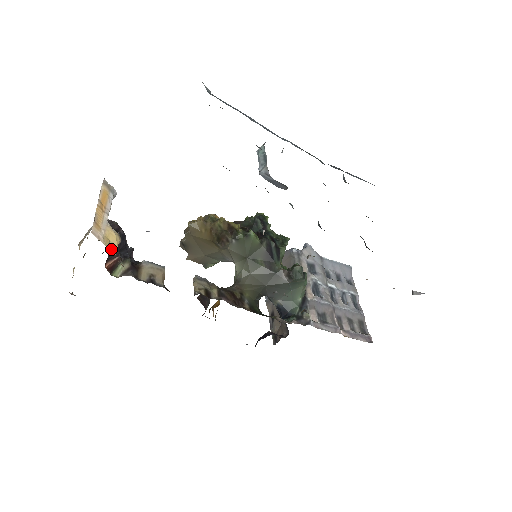
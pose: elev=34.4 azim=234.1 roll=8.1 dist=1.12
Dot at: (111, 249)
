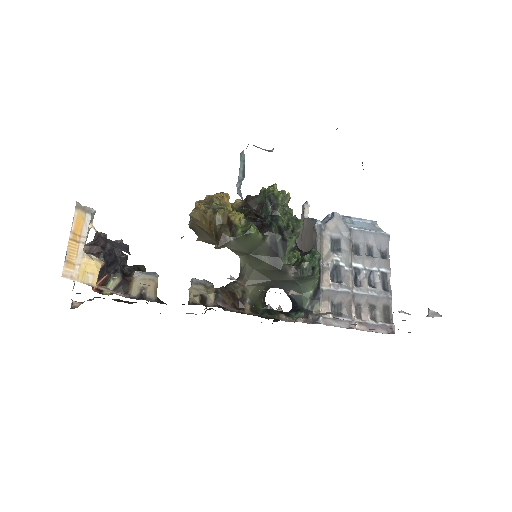
Dot at: (90, 281)
